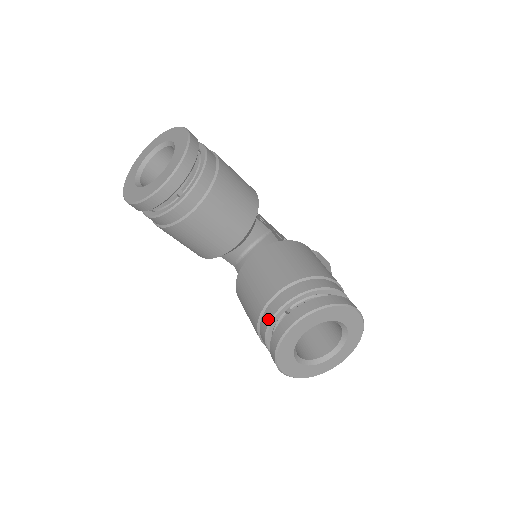
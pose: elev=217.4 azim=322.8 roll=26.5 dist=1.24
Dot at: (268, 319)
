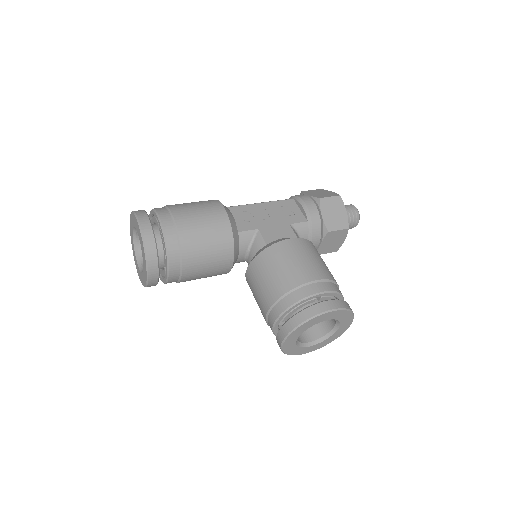
Dot at: occluded
